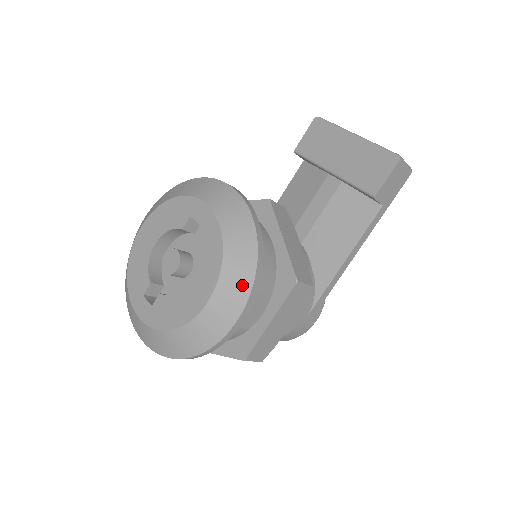
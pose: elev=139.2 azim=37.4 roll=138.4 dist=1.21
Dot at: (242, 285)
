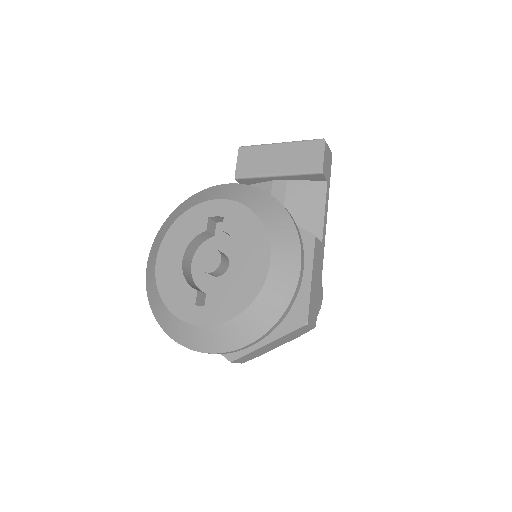
Dot at: (290, 237)
